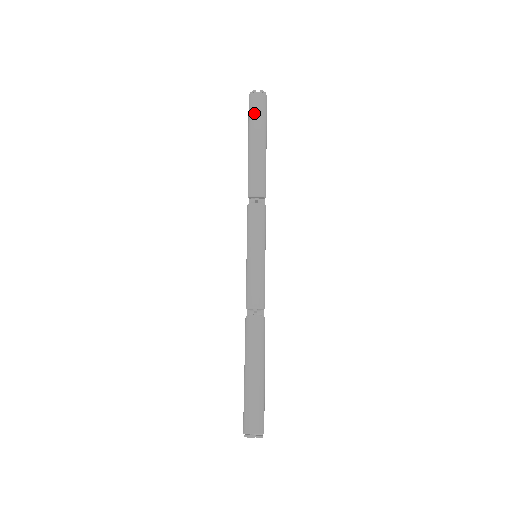
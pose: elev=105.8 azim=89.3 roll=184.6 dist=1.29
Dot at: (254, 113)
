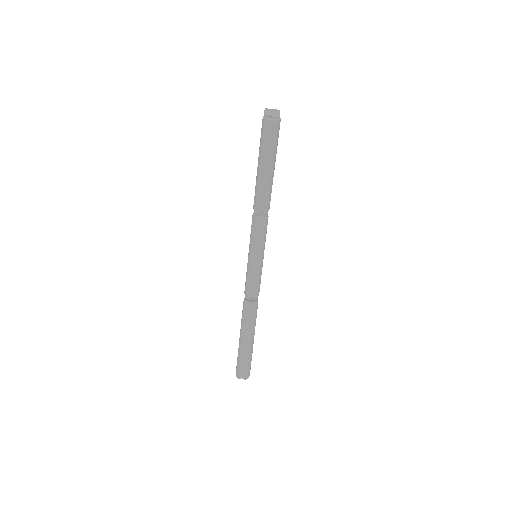
Dot at: (266, 140)
